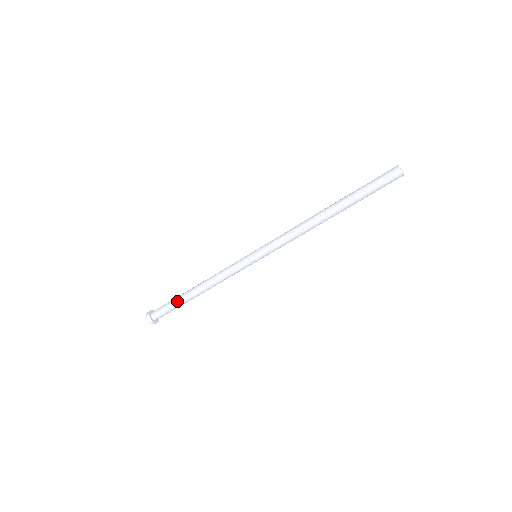
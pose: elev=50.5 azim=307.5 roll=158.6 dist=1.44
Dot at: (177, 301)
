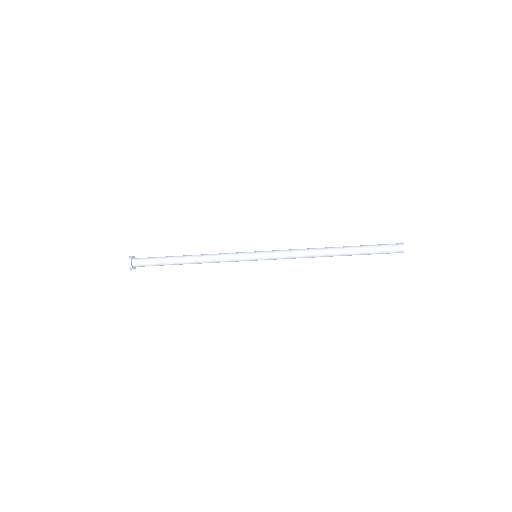
Dot at: occluded
